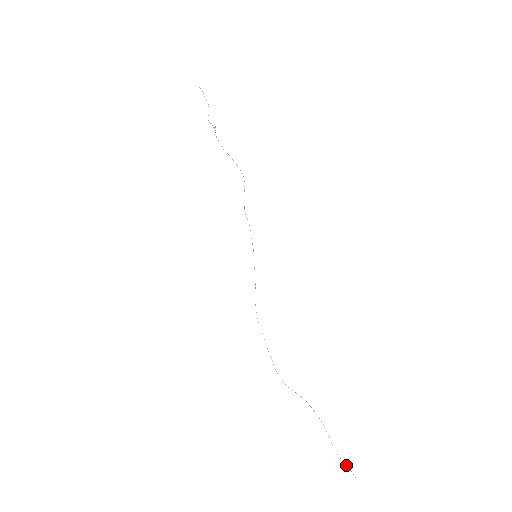
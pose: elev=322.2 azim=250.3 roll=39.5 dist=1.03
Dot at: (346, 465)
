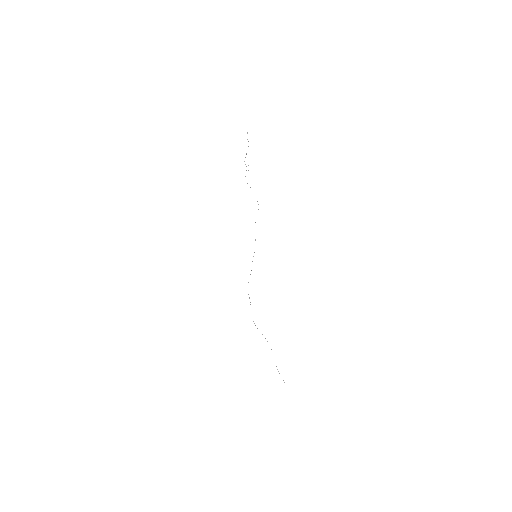
Dot at: occluded
